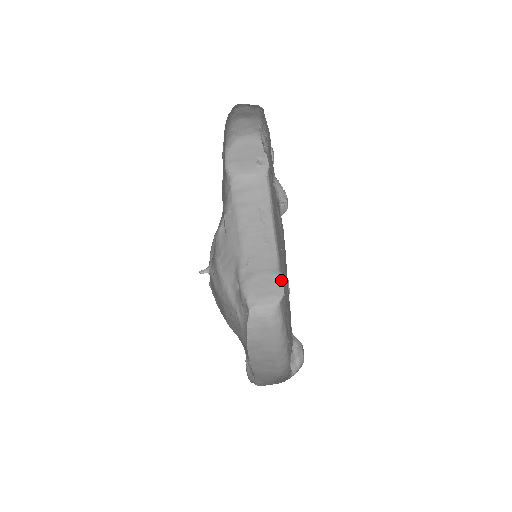
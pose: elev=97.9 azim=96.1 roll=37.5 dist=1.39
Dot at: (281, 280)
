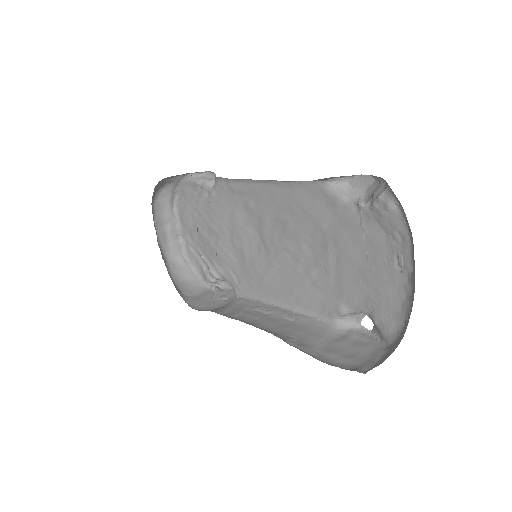
Dot at: (355, 334)
